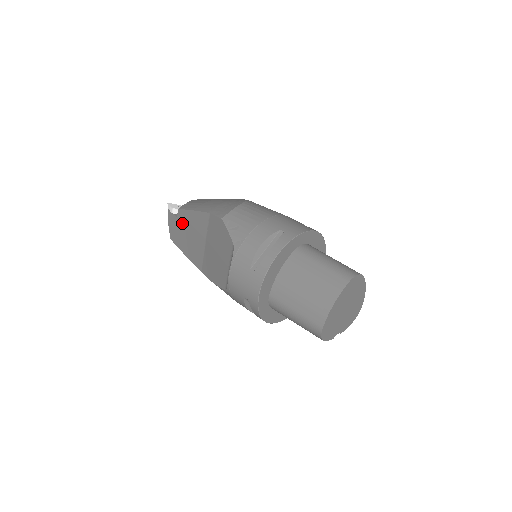
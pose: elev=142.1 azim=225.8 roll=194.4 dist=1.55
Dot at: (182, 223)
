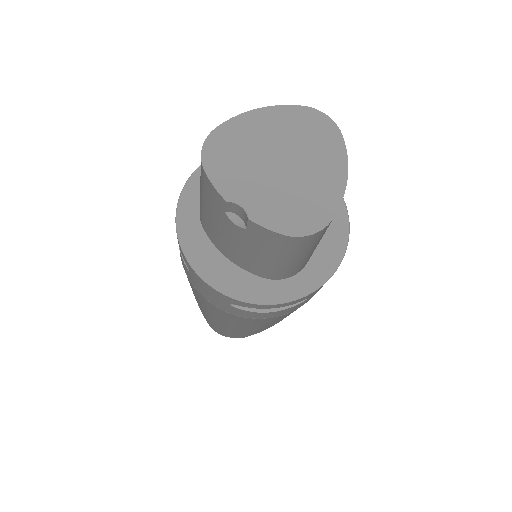
Dot at: occluded
